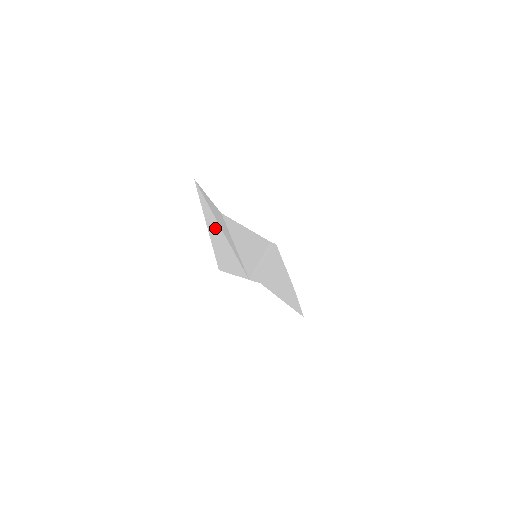
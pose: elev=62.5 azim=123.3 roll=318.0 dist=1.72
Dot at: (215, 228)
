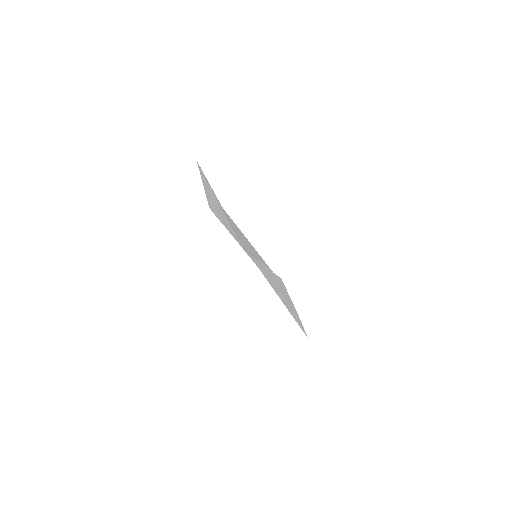
Dot at: (212, 195)
